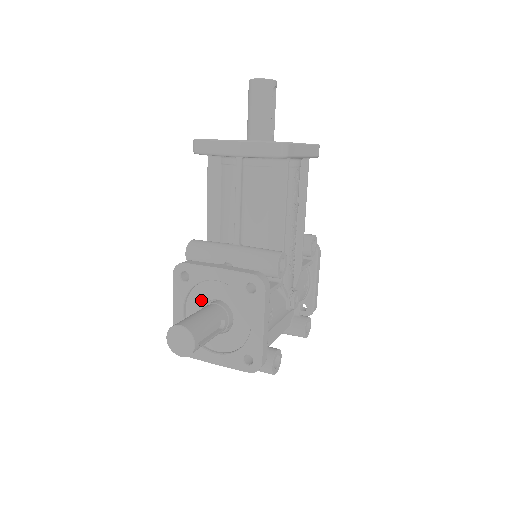
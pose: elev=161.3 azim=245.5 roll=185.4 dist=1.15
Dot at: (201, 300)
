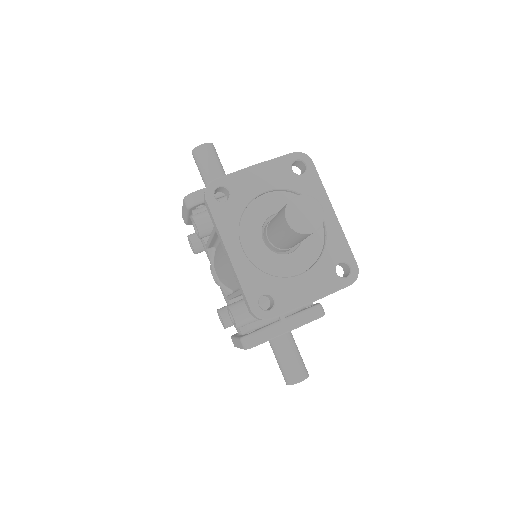
Dot at: occluded
